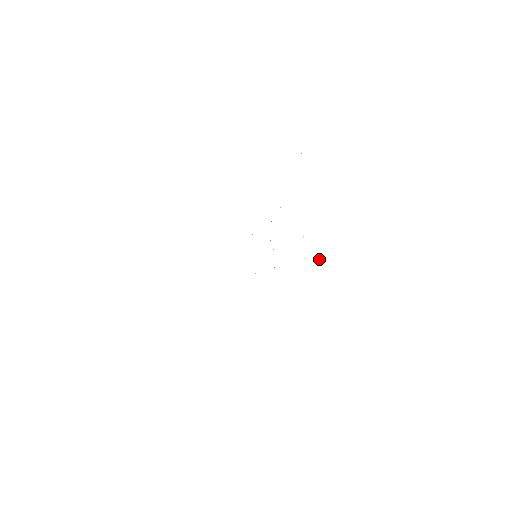
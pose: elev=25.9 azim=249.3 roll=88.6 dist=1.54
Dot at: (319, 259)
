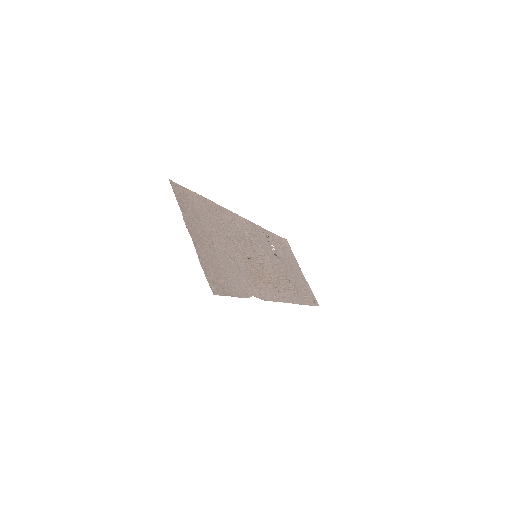
Dot at: occluded
